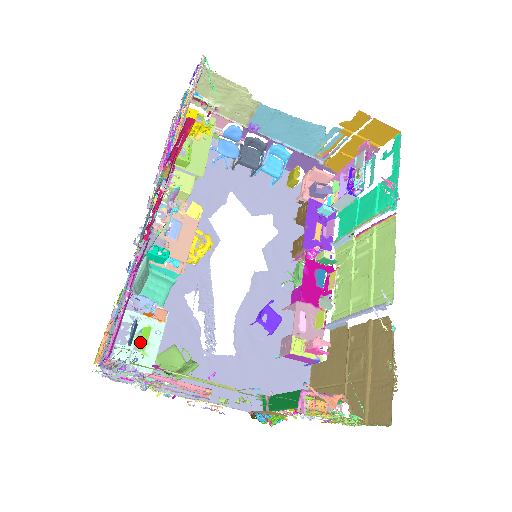
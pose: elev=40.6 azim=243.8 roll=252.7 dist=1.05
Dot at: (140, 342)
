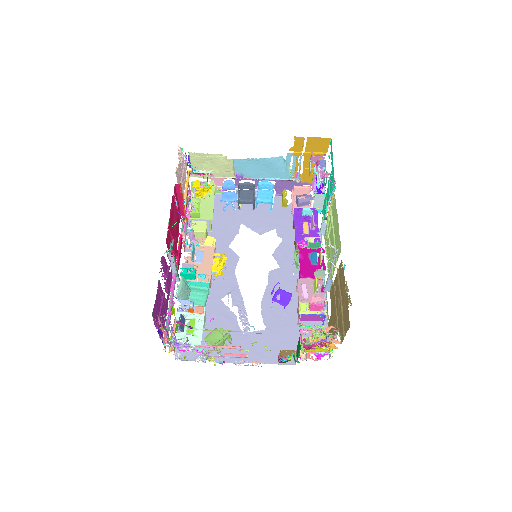
Dot at: occluded
